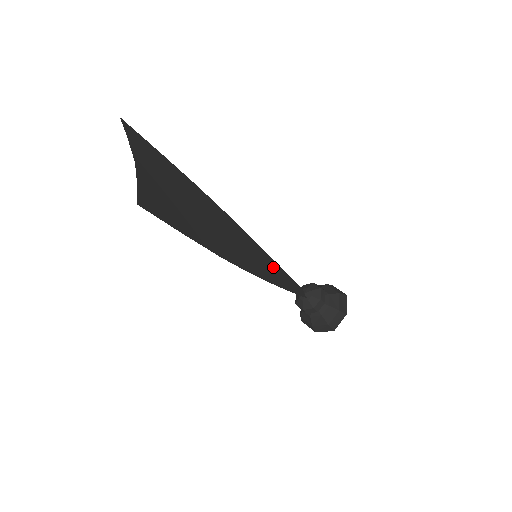
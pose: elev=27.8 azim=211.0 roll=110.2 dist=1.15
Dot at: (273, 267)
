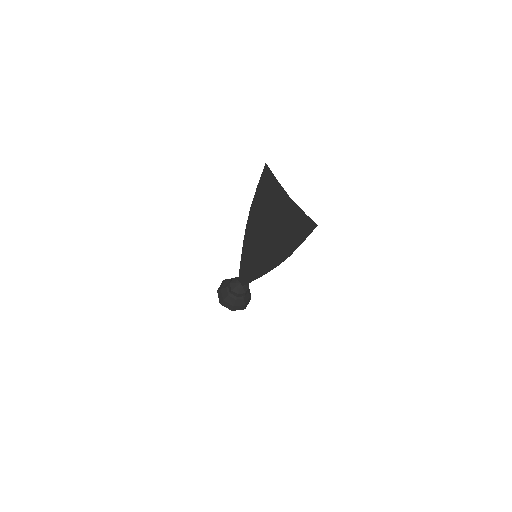
Dot at: (248, 264)
